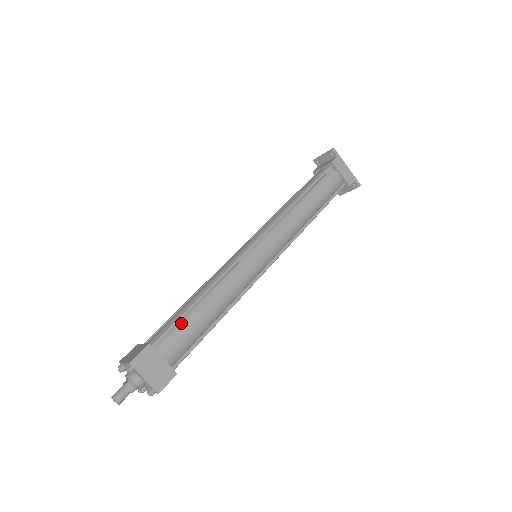
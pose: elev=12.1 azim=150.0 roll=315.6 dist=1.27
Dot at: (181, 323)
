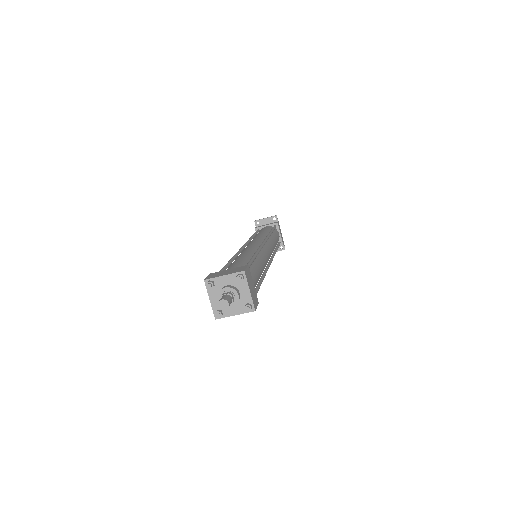
Dot at: (251, 266)
